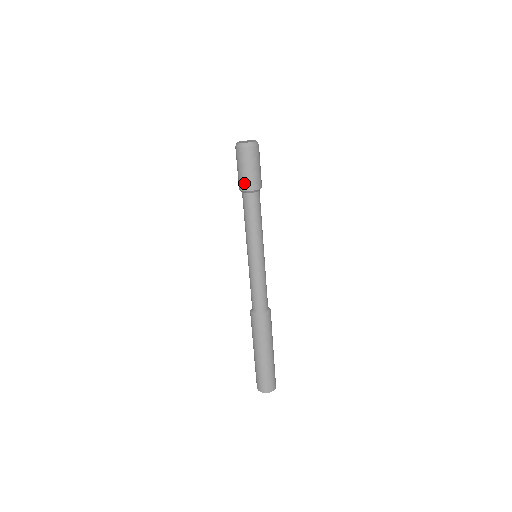
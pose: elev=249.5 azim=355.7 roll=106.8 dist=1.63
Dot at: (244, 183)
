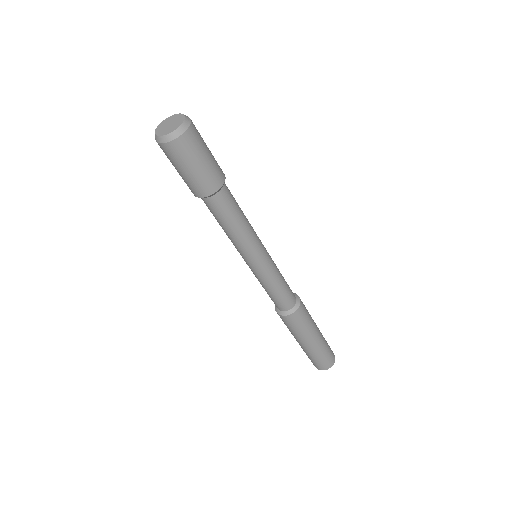
Dot at: (187, 185)
